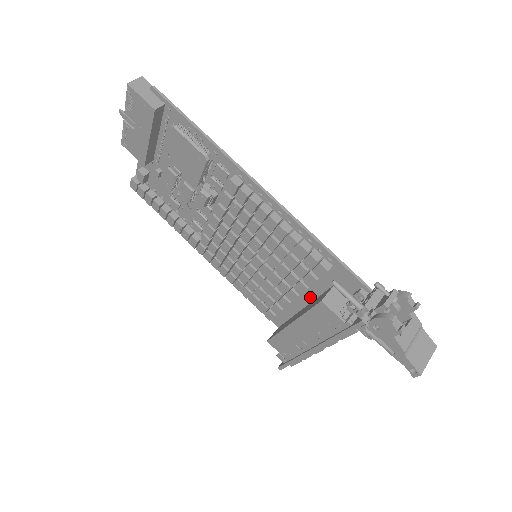
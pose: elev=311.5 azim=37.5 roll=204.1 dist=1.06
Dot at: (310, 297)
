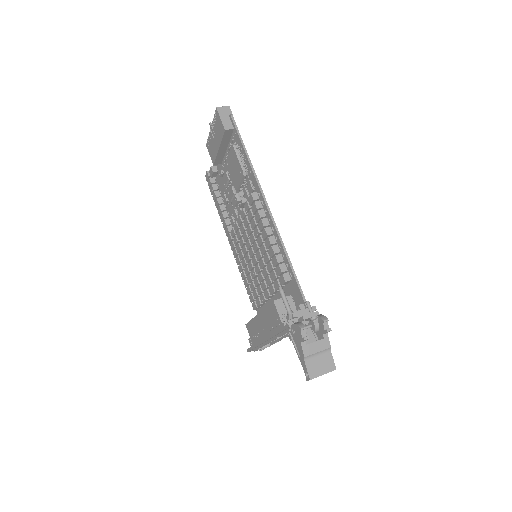
Dot at: occluded
